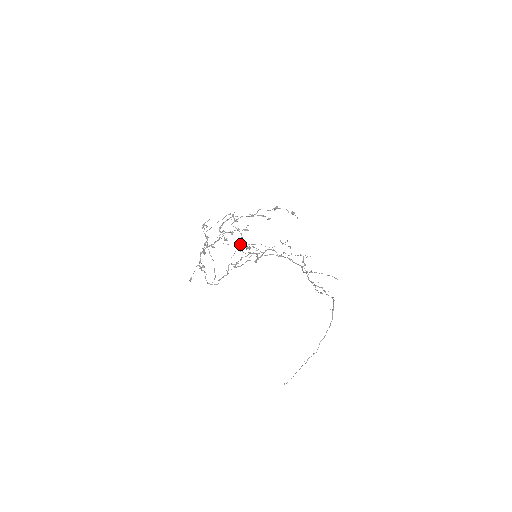
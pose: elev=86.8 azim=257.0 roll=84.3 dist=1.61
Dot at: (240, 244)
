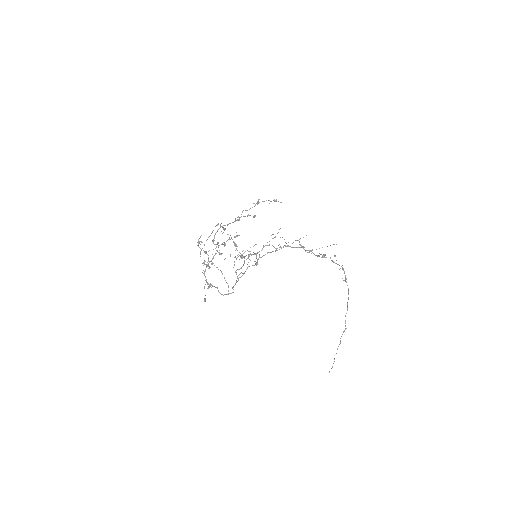
Dot at: occluded
